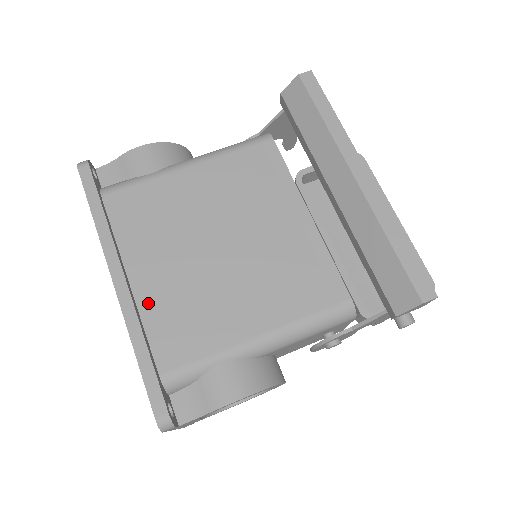
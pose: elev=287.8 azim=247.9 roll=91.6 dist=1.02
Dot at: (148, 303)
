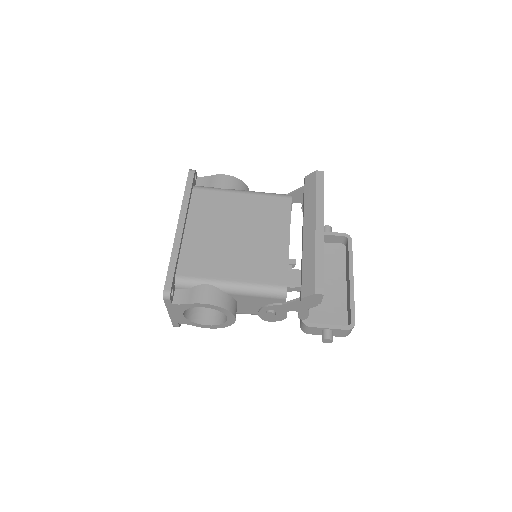
Dot at: (188, 243)
